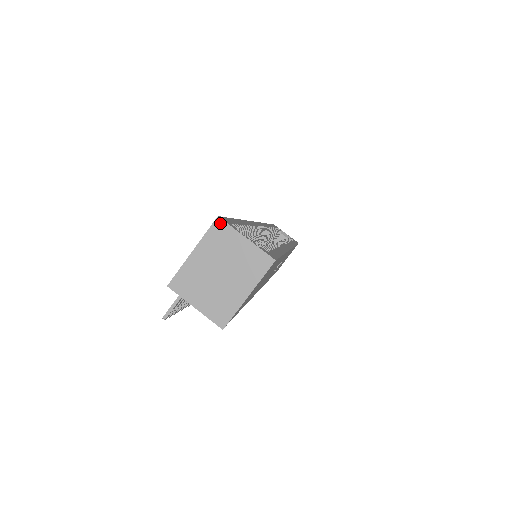
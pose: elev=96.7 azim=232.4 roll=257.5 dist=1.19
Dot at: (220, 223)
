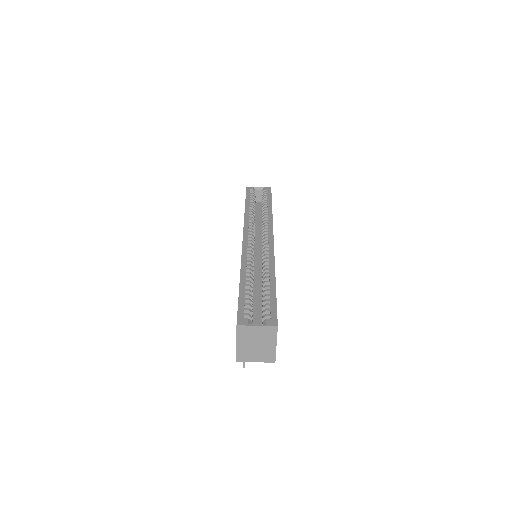
Dot at: (240, 327)
